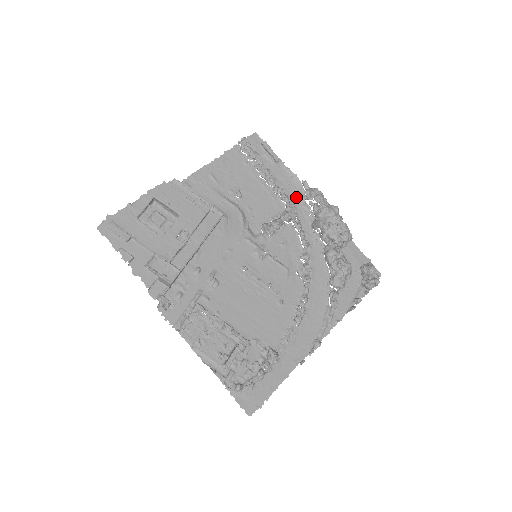
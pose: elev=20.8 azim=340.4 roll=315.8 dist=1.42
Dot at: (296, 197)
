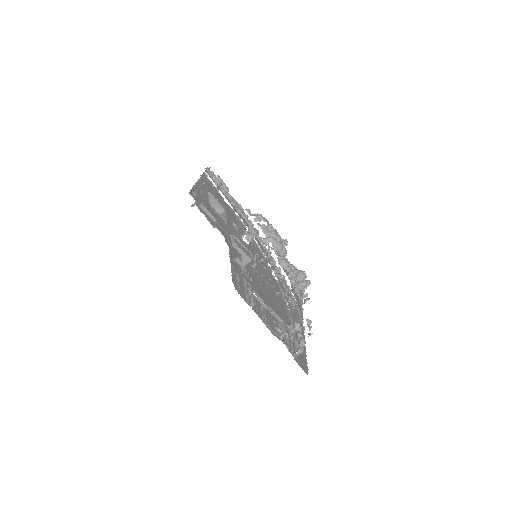
Dot at: occluded
